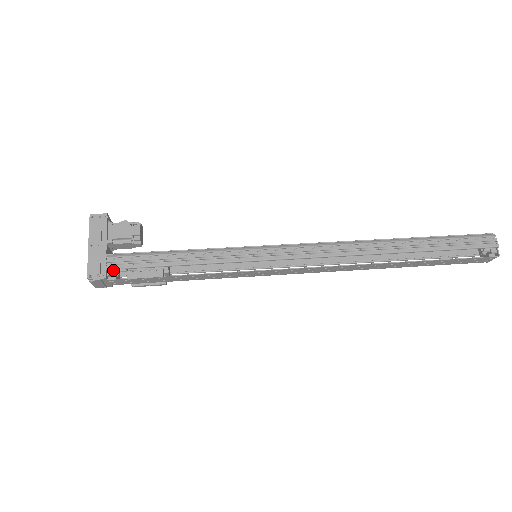
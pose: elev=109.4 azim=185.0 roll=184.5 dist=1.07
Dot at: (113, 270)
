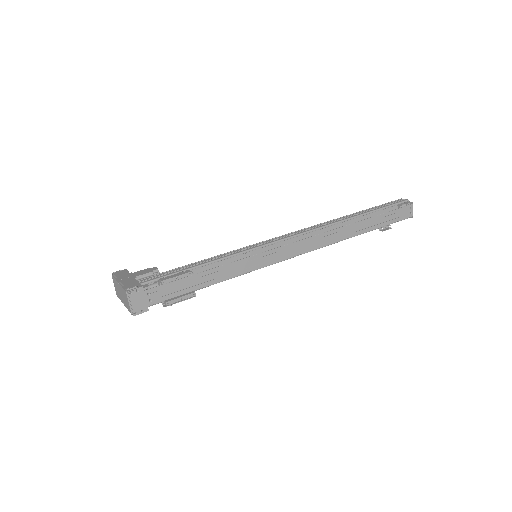
Dot at: (146, 285)
